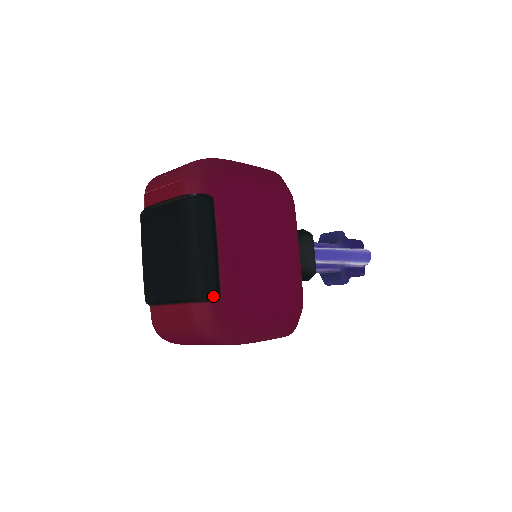
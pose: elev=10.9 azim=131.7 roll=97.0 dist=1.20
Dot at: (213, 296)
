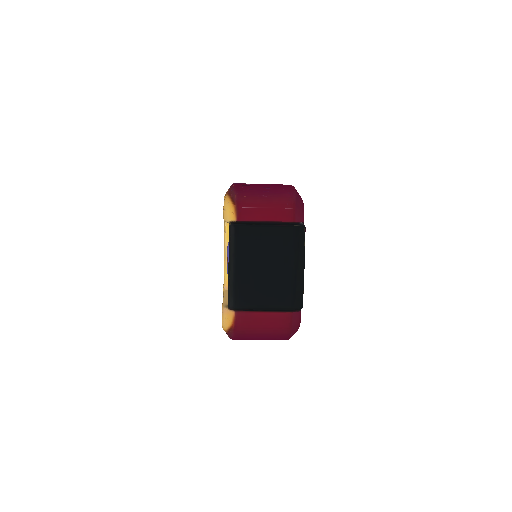
Dot at: occluded
